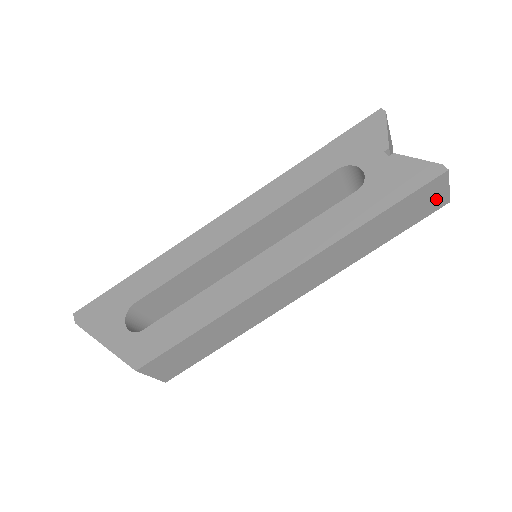
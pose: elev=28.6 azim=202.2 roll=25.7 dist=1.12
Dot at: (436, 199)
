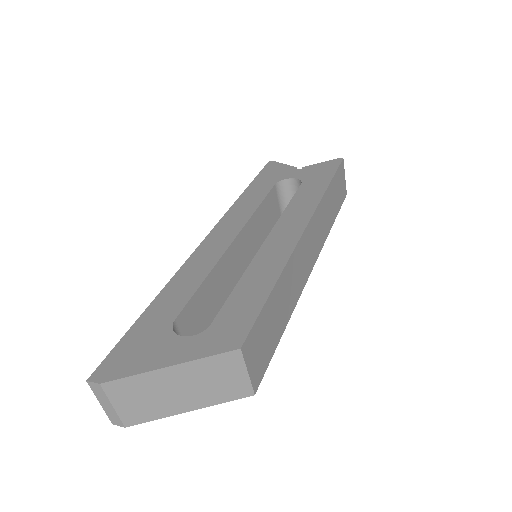
Dot at: (343, 186)
